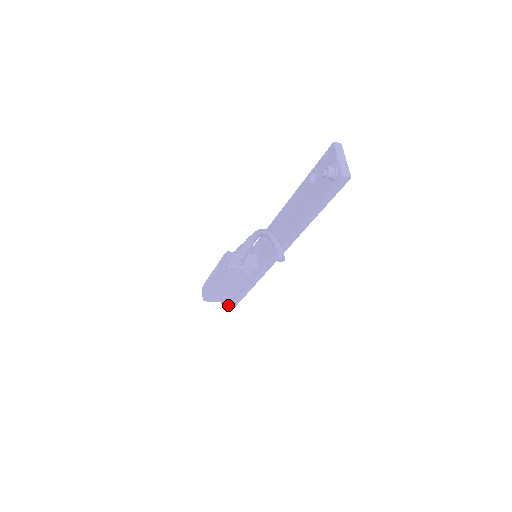
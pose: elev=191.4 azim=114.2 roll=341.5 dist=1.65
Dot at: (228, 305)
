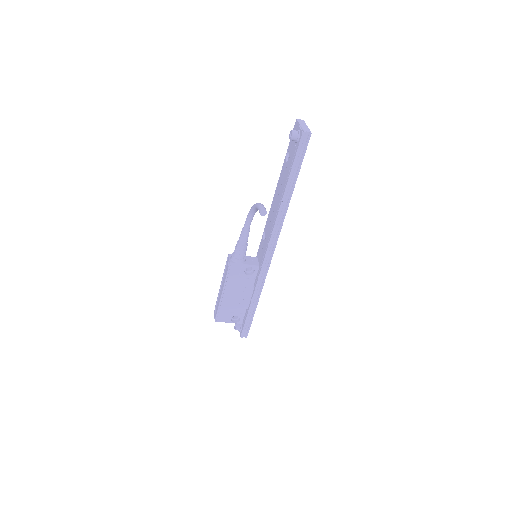
Dot at: (241, 330)
